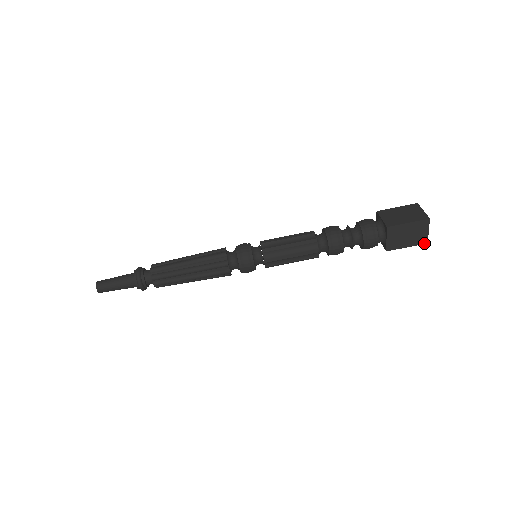
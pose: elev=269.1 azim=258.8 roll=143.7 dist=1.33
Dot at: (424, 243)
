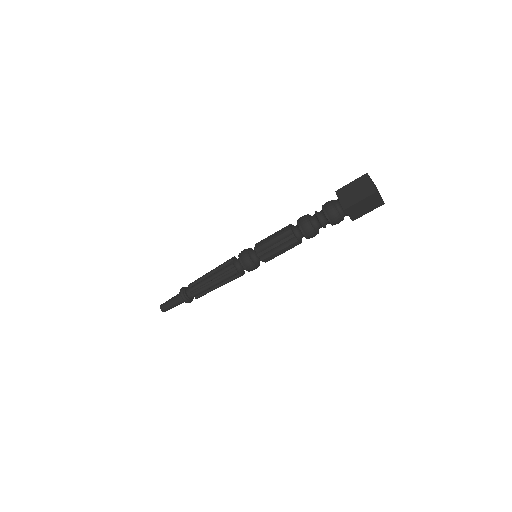
Dot at: occluded
